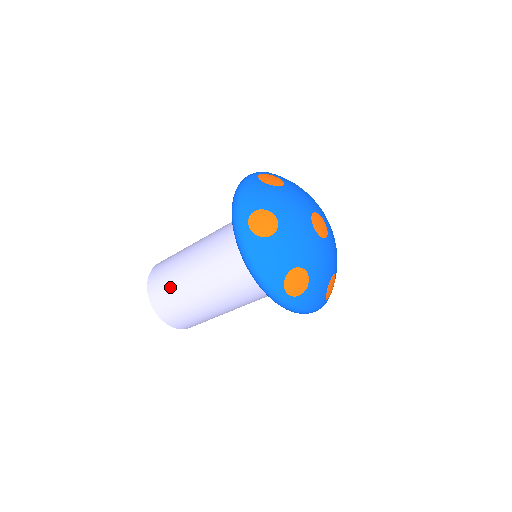
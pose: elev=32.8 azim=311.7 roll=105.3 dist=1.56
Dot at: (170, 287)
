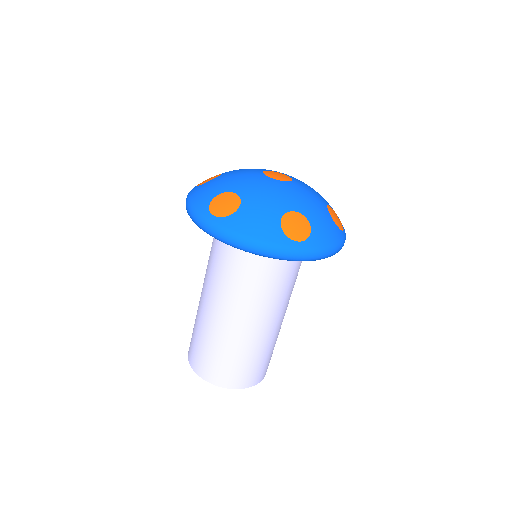
Dot at: occluded
